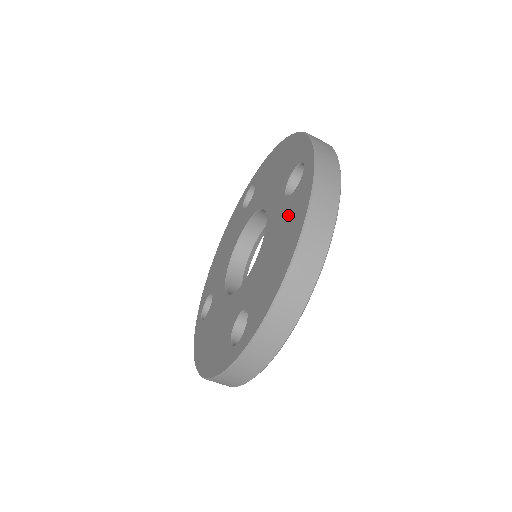
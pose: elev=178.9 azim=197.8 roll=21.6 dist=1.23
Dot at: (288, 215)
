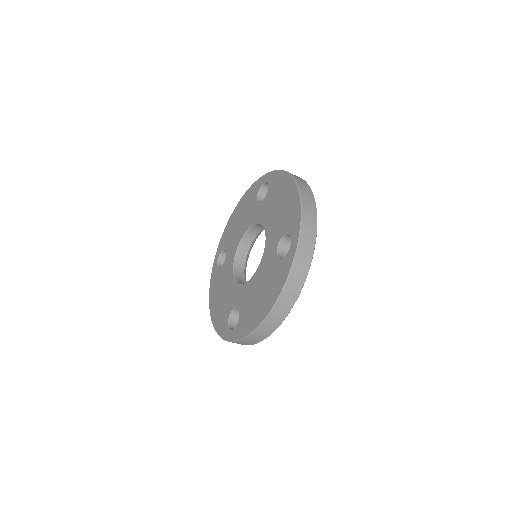
Dot at: (274, 194)
